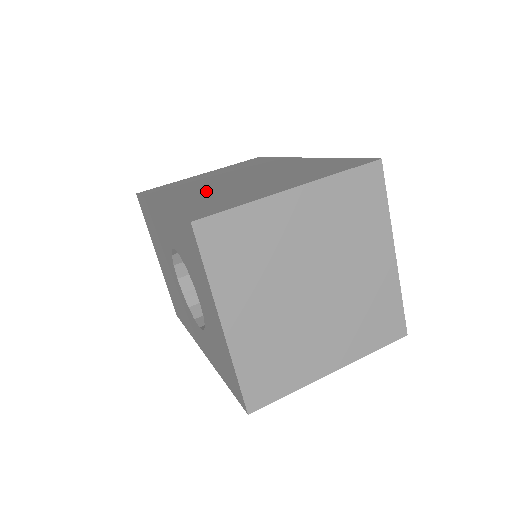
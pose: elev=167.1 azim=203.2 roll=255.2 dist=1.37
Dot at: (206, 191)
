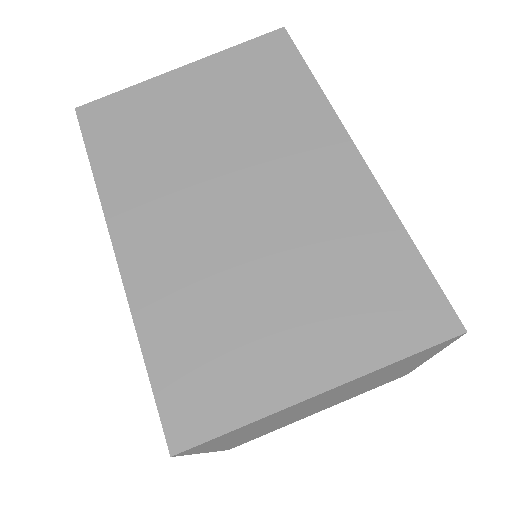
Dot at: (191, 248)
